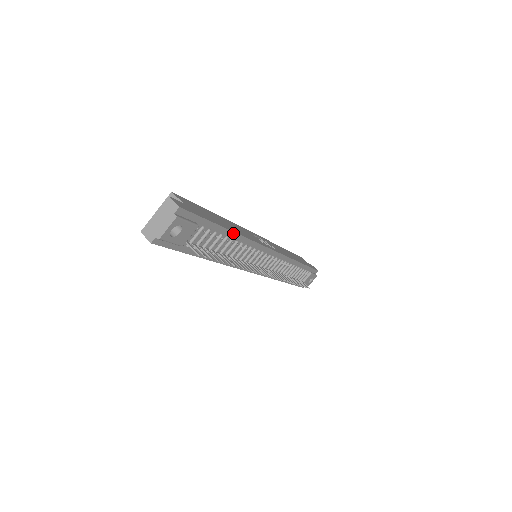
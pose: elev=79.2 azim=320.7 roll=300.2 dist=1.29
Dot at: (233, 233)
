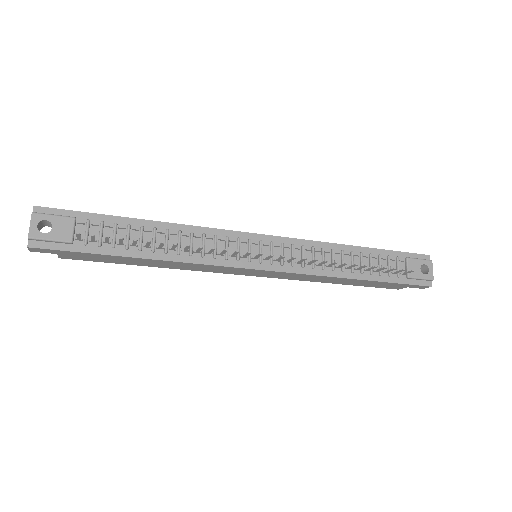
Dot at: (150, 222)
